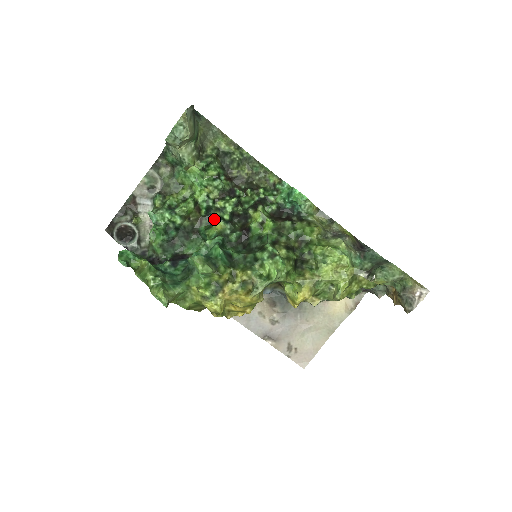
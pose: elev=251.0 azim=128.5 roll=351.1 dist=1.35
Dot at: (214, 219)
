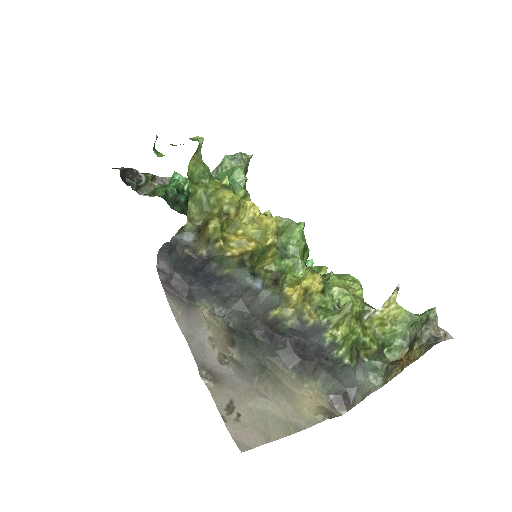
Dot at: occluded
